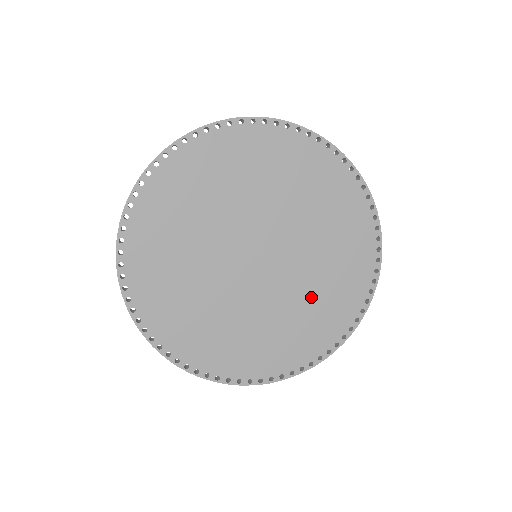
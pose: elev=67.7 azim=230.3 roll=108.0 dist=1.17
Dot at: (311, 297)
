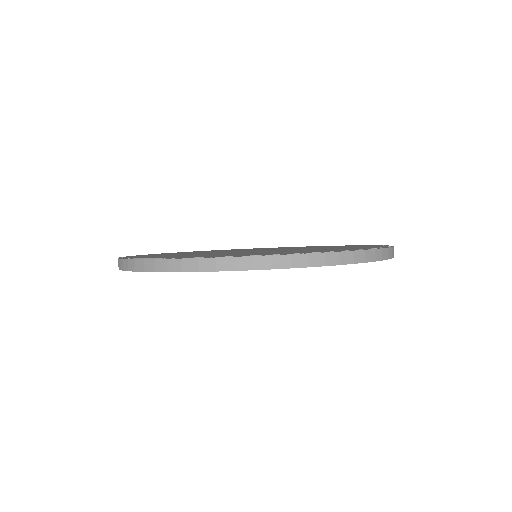
Dot at: occluded
